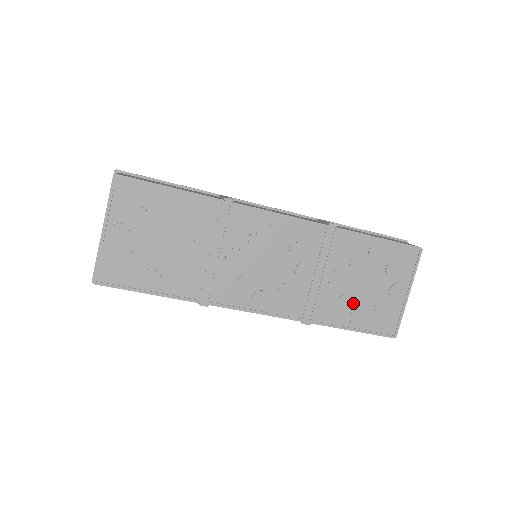
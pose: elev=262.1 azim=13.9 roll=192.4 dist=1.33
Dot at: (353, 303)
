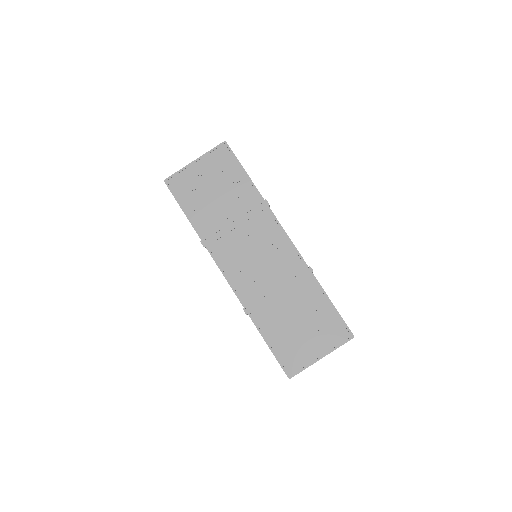
Dot at: (283, 328)
